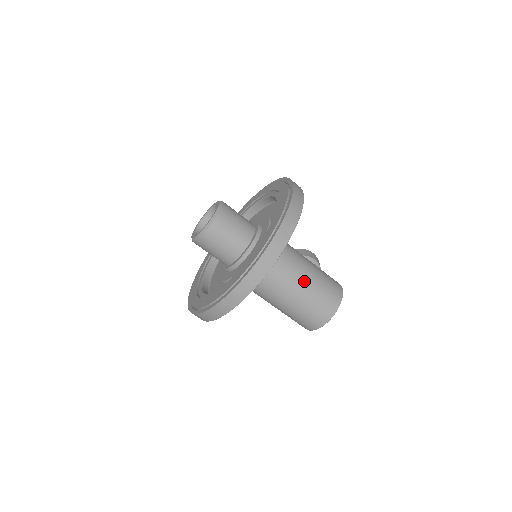
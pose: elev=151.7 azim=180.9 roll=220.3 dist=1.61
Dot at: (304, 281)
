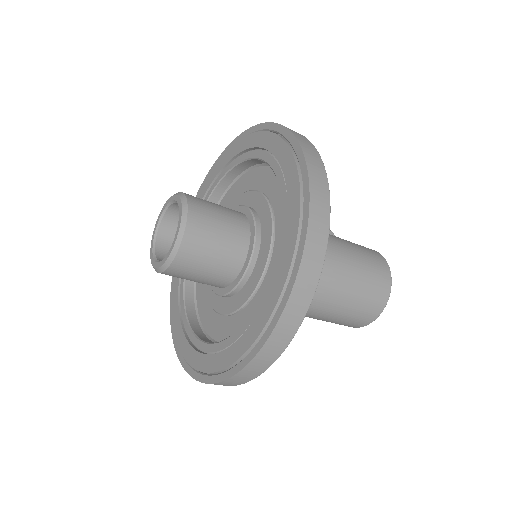
Dot at: (340, 268)
